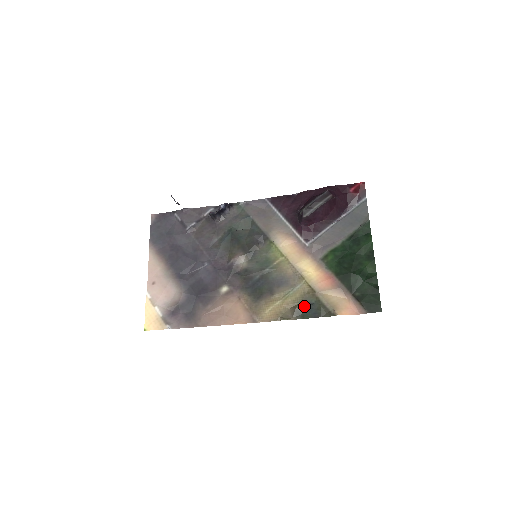
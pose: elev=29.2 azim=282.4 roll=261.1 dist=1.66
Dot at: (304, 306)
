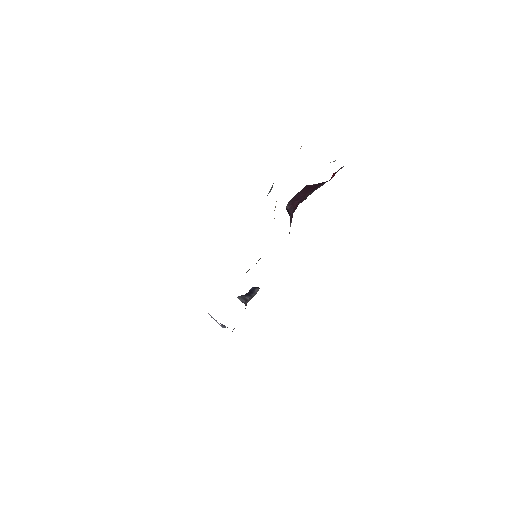
Dot at: occluded
